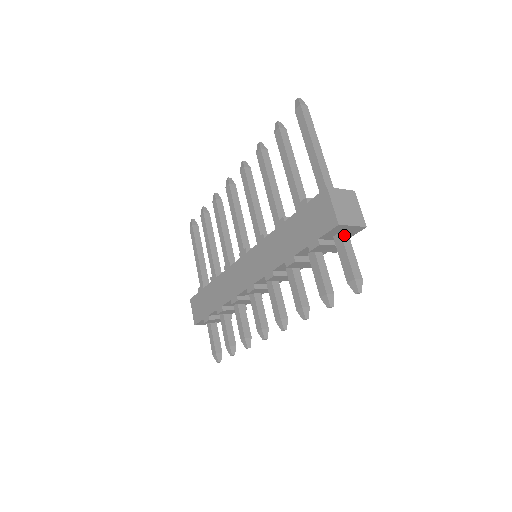
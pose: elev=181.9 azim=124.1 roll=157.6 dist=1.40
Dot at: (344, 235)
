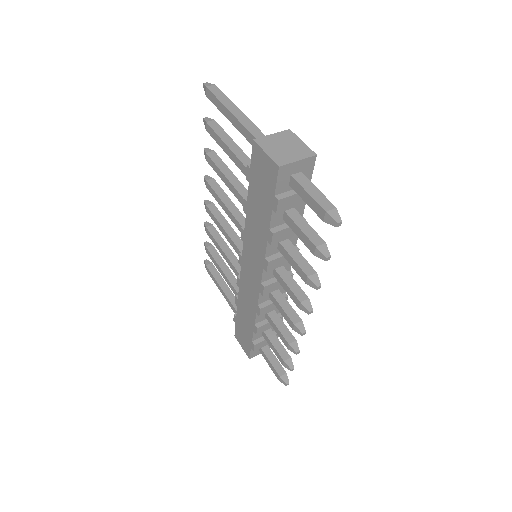
Dot at: (297, 176)
